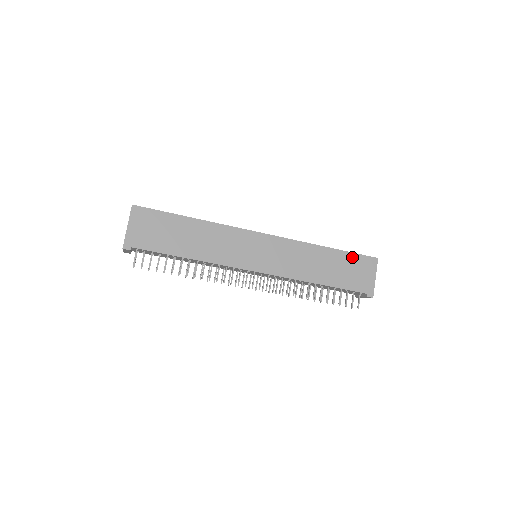
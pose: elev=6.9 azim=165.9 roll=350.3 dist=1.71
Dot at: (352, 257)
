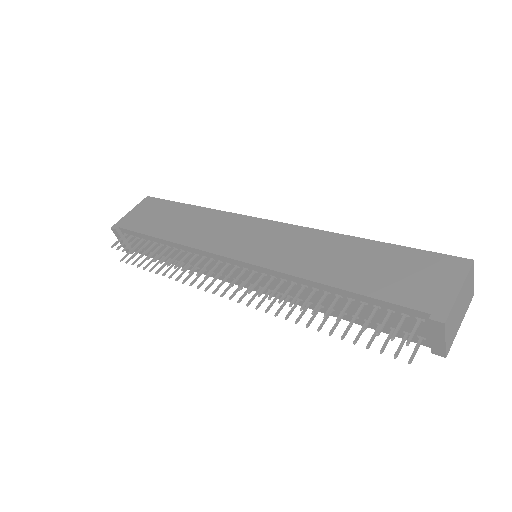
Dot at: (411, 254)
